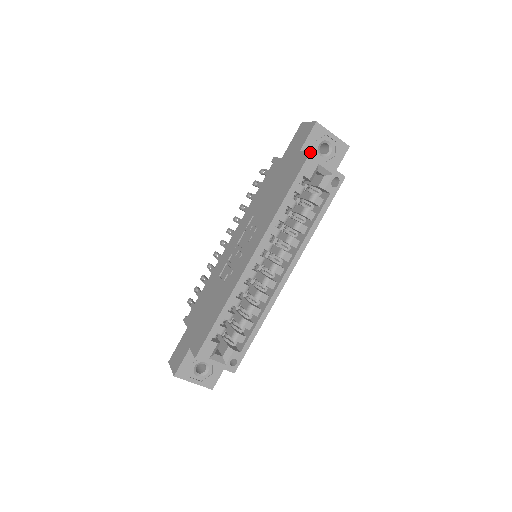
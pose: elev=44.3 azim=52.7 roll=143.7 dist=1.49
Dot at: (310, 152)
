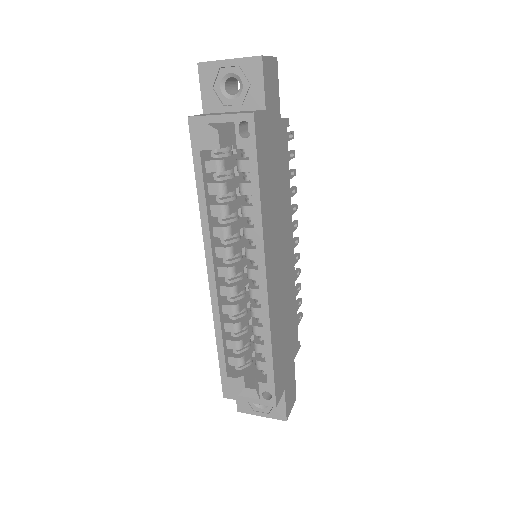
Dot at: occluded
